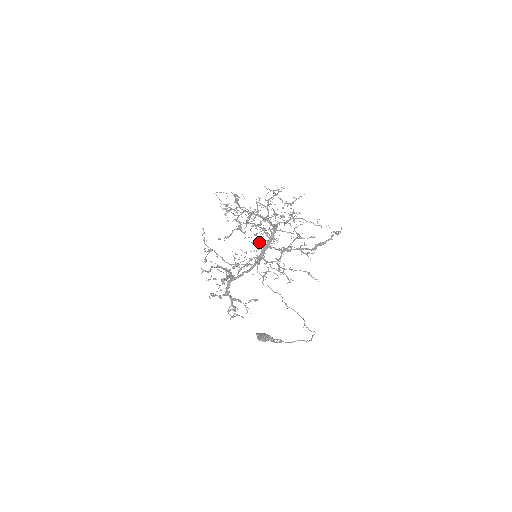
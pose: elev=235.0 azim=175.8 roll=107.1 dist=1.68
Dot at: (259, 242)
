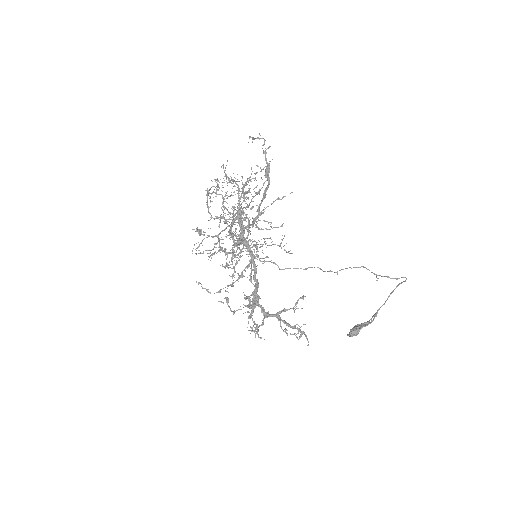
Dot at: occluded
